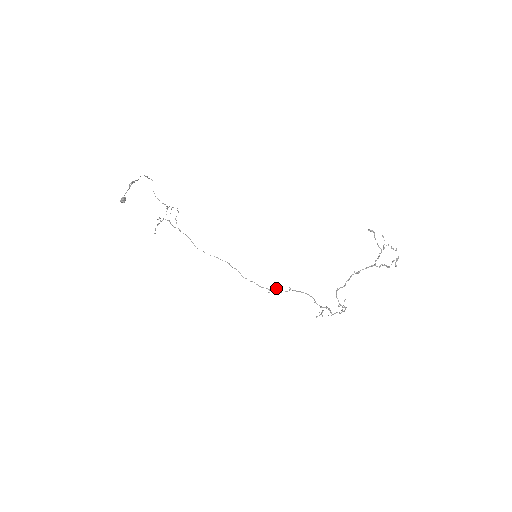
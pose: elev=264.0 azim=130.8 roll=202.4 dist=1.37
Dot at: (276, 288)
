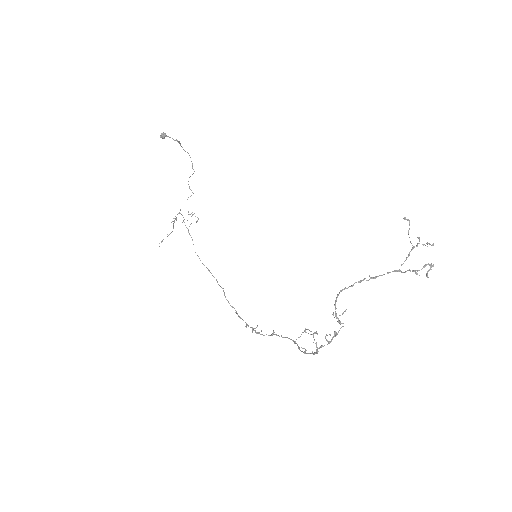
Dot at: (257, 326)
